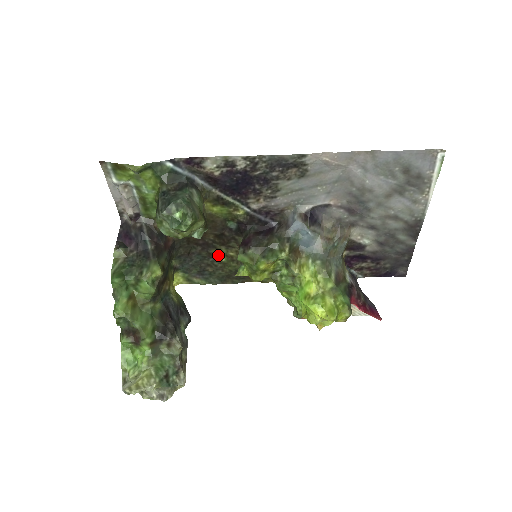
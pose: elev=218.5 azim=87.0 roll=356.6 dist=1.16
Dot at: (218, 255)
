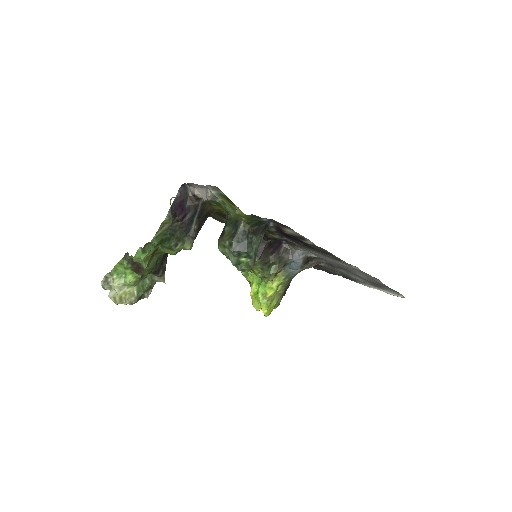
Dot at: occluded
